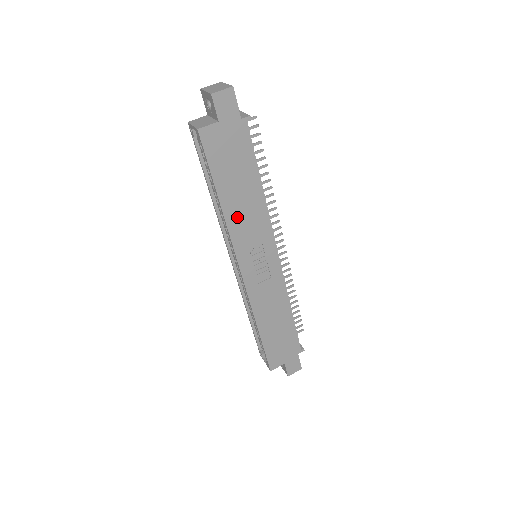
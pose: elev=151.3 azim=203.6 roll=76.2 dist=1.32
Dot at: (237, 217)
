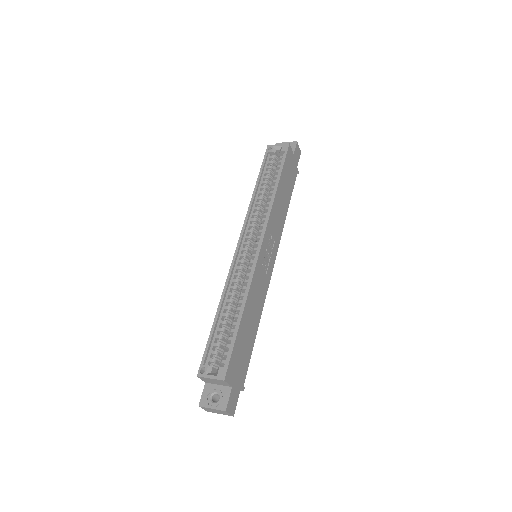
Dot at: (277, 207)
